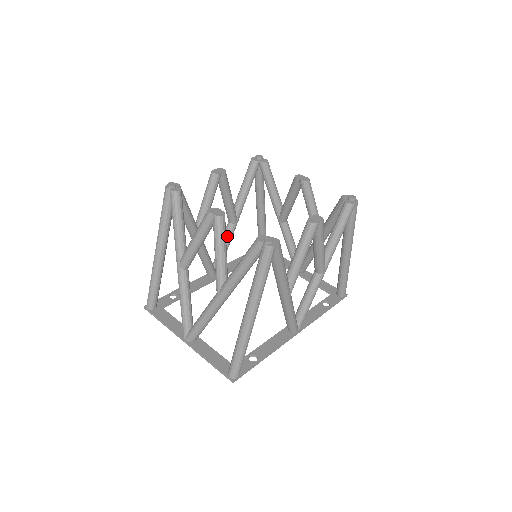
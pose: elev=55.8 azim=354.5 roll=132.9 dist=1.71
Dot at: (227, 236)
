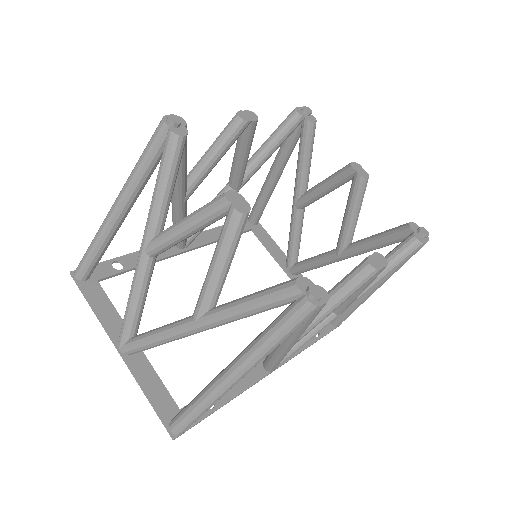
Dot at: occluded
